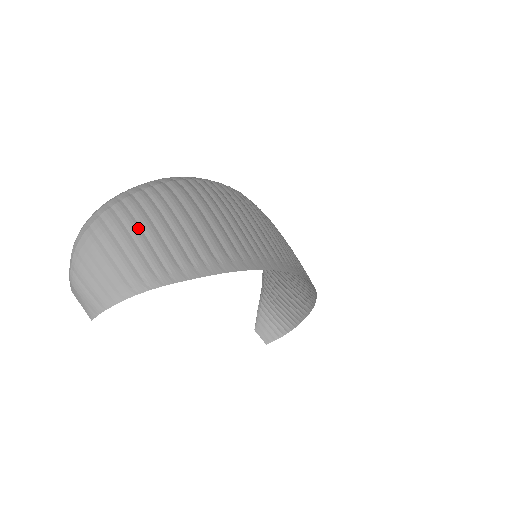
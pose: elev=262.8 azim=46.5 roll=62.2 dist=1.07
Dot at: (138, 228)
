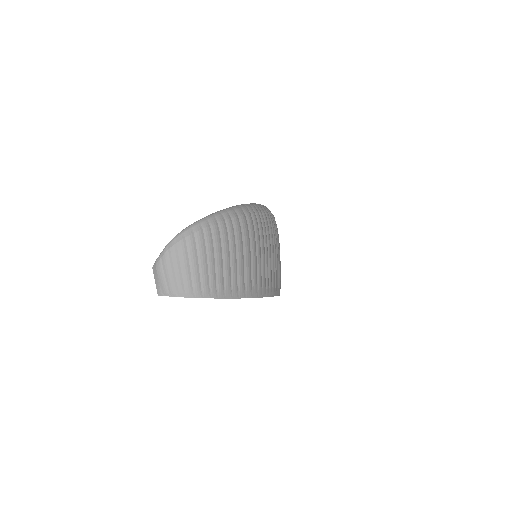
Dot at: (213, 252)
